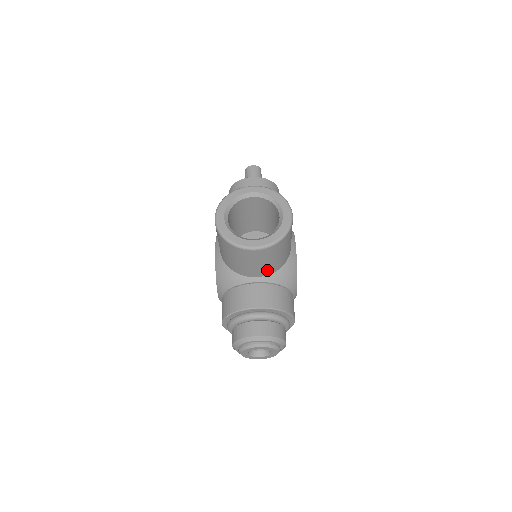
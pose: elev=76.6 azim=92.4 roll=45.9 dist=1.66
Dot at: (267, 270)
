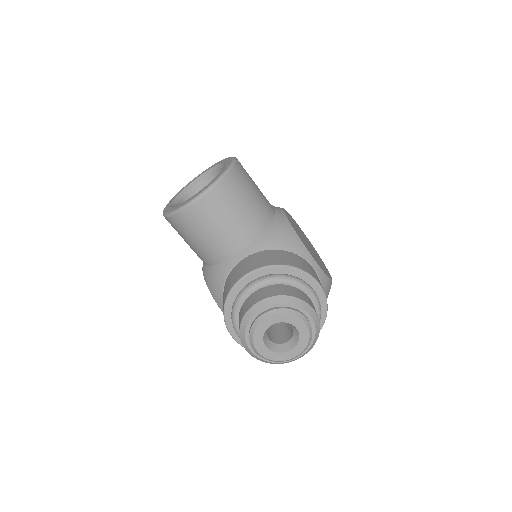
Dot at: (243, 234)
